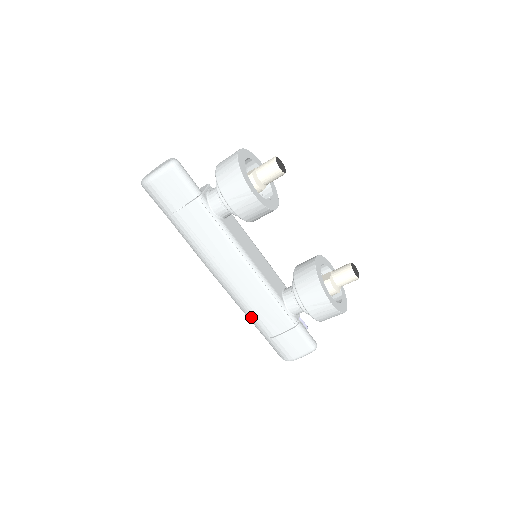
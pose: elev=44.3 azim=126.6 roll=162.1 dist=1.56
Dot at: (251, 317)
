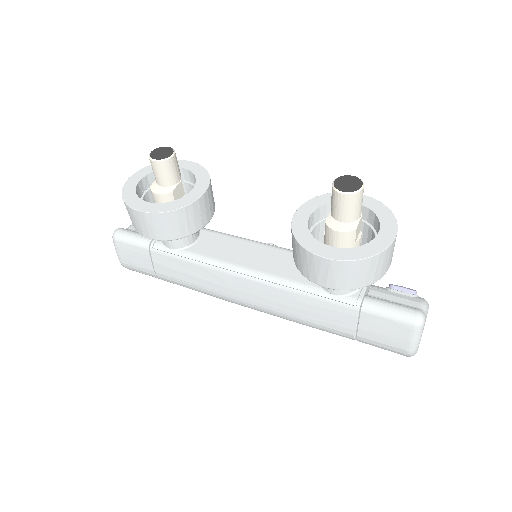
Dot at: (312, 327)
